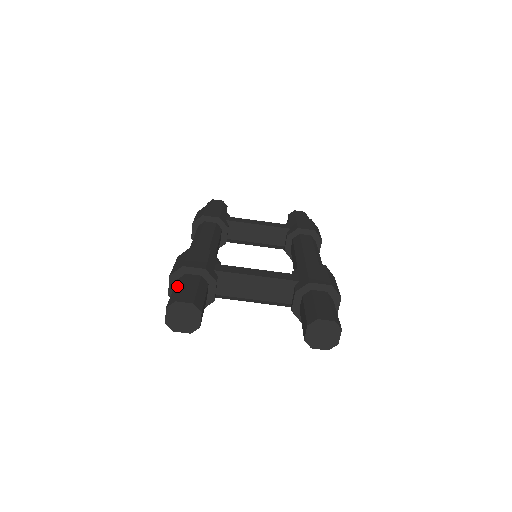
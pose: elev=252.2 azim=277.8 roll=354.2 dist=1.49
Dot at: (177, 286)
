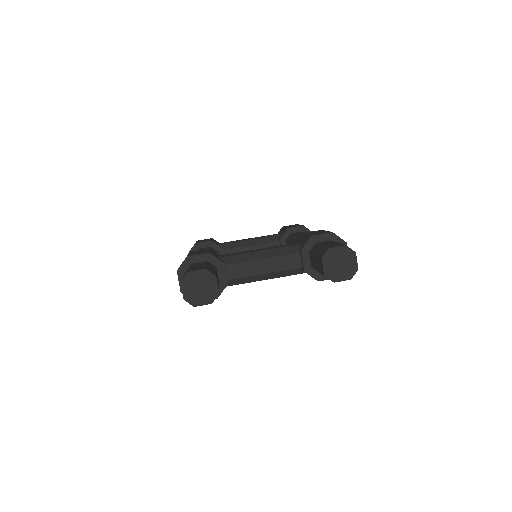
Dot at: occluded
